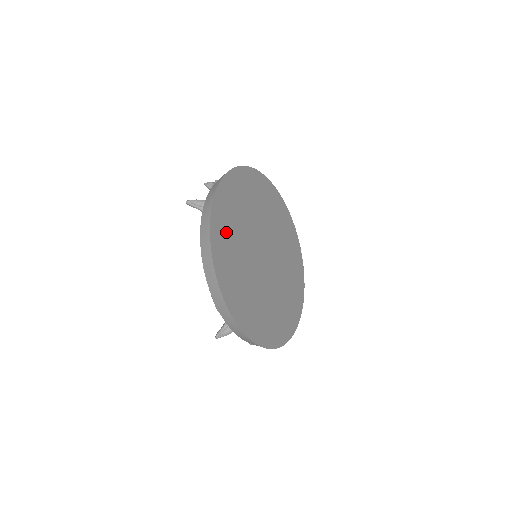
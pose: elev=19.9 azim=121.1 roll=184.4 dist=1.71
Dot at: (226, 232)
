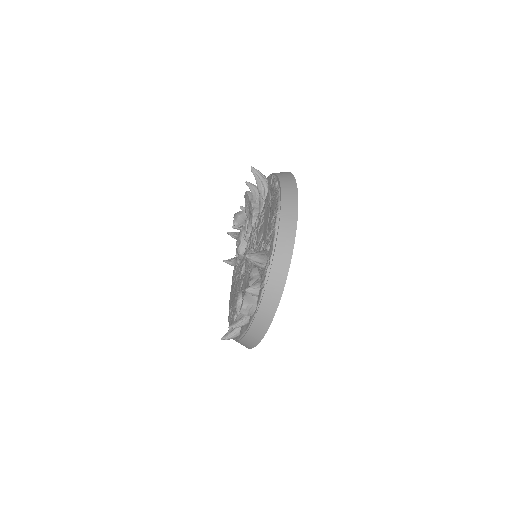
Dot at: occluded
